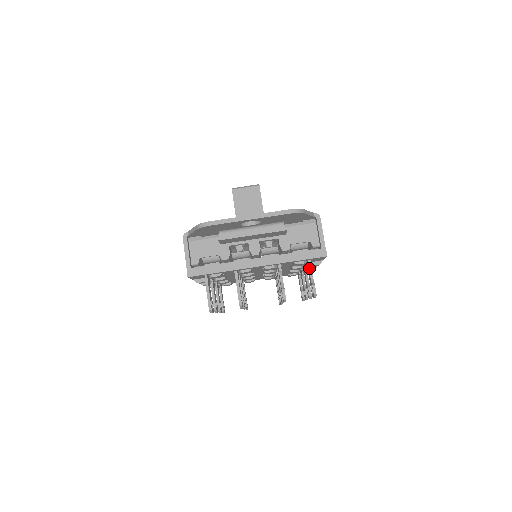
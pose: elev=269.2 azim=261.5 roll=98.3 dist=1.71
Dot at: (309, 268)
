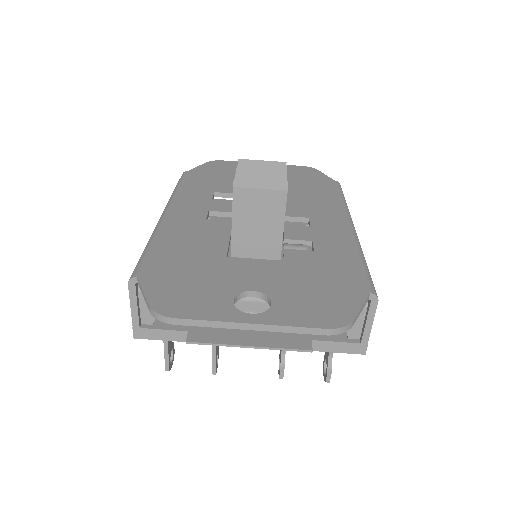
Dot at: occluded
